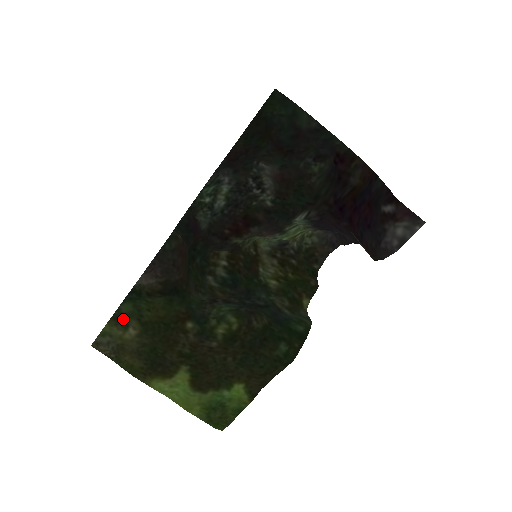
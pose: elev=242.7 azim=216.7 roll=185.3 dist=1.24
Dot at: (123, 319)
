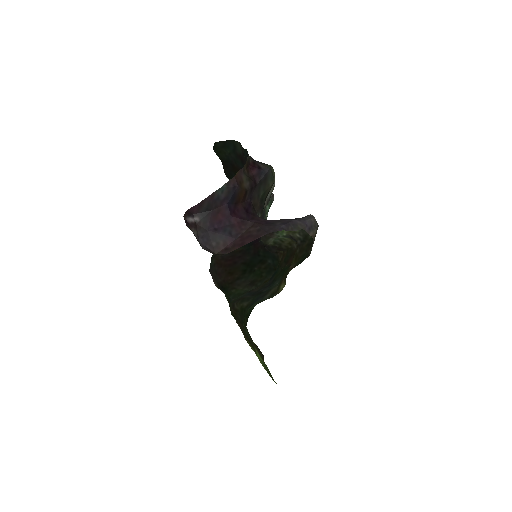
Dot at: (229, 306)
